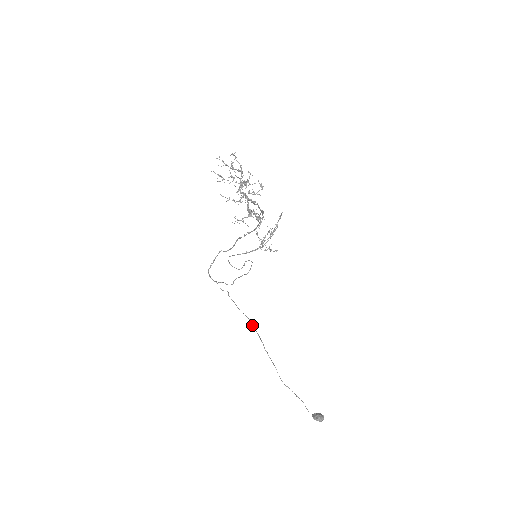
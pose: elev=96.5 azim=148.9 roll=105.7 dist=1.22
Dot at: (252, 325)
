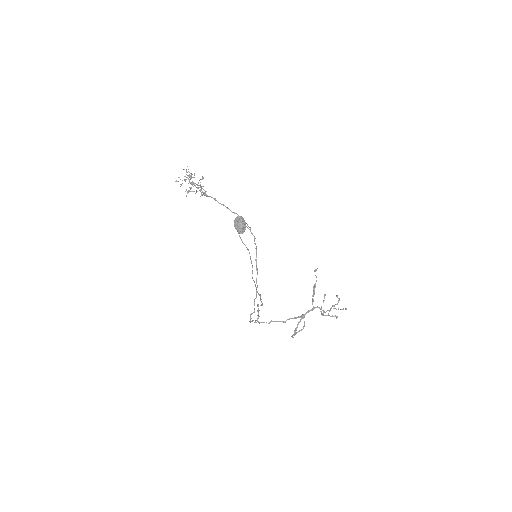
Dot at: occluded
